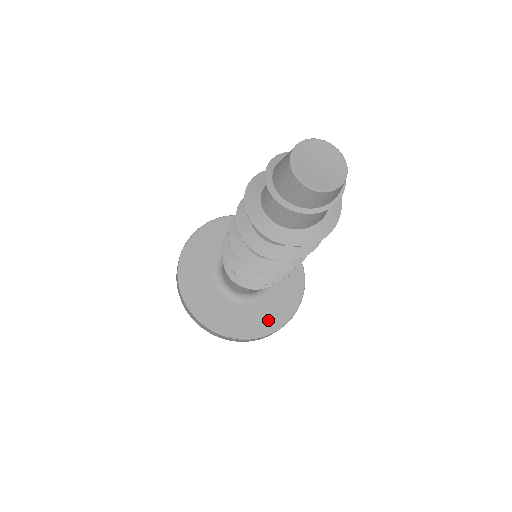
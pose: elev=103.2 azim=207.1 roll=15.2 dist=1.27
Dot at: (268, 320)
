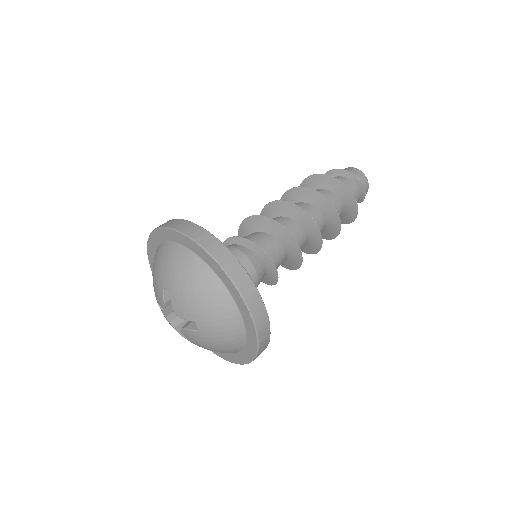
Dot at: occluded
